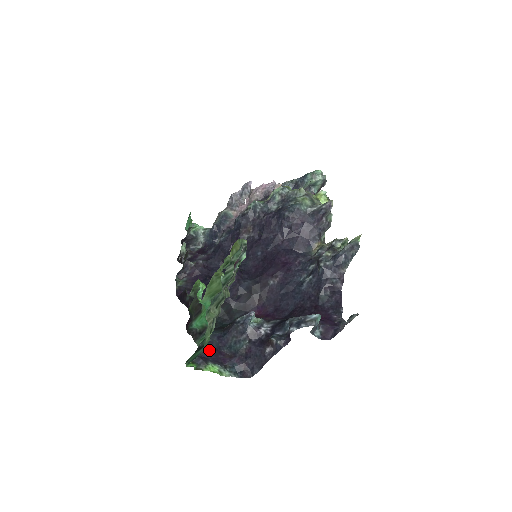
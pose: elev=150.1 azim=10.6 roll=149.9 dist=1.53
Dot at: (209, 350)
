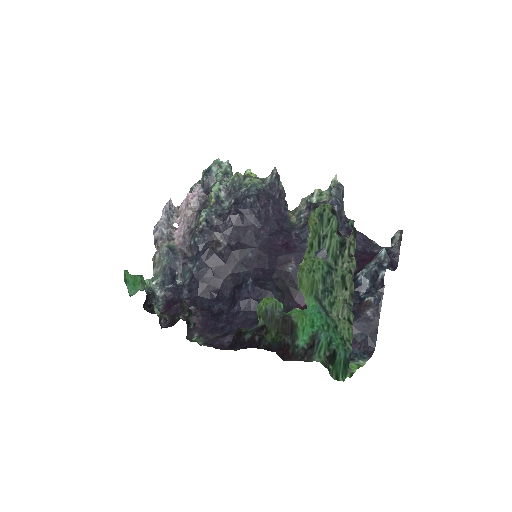
Dot at: occluded
